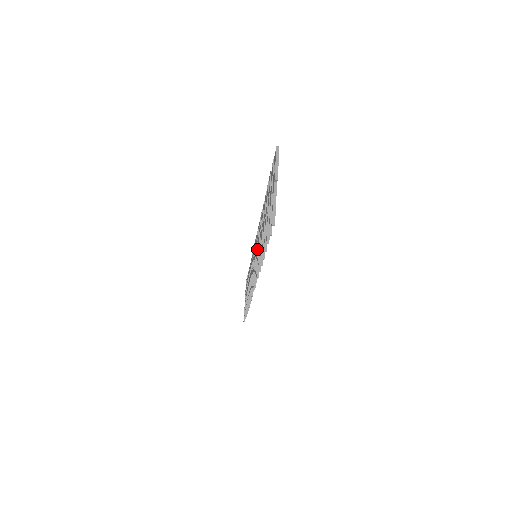
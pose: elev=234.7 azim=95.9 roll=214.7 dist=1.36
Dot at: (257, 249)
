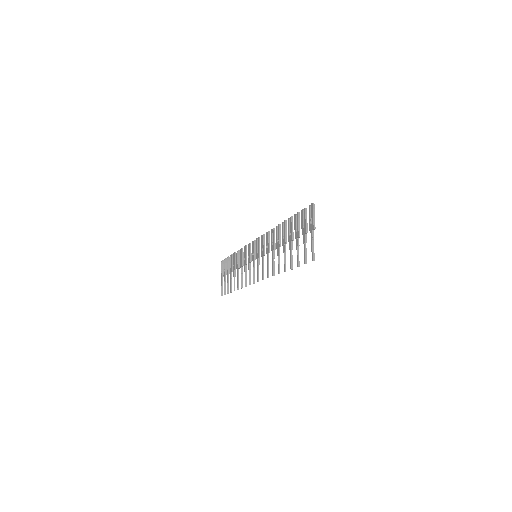
Dot at: (263, 254)
